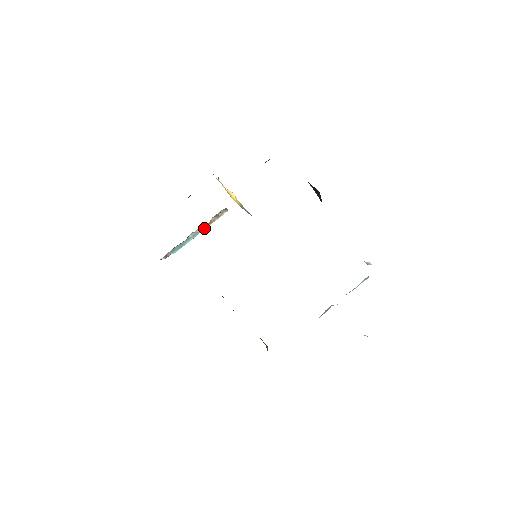
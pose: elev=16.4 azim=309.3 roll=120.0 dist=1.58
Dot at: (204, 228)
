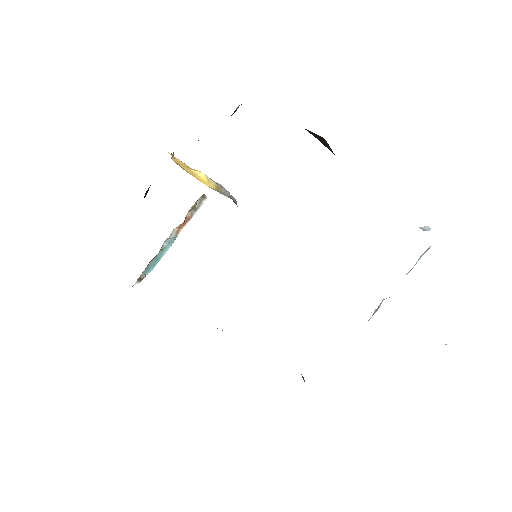
Dot at: (181, 229)
